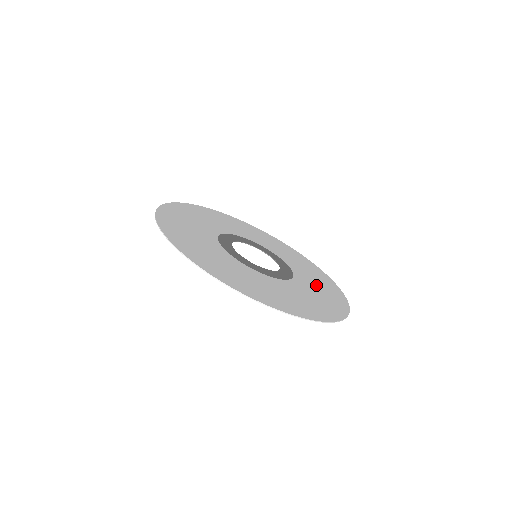
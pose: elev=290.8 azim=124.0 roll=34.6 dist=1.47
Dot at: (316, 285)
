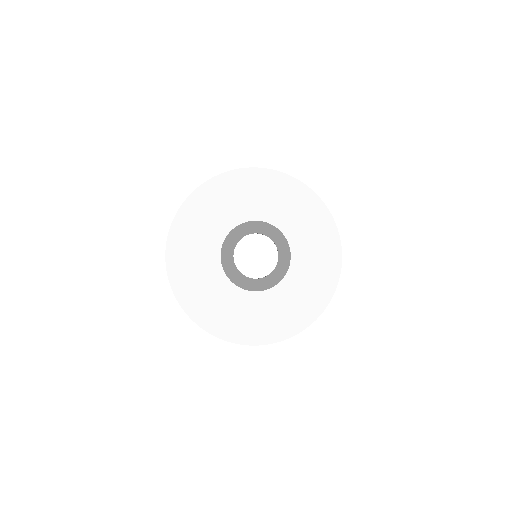
Dot at: (299, 292)
